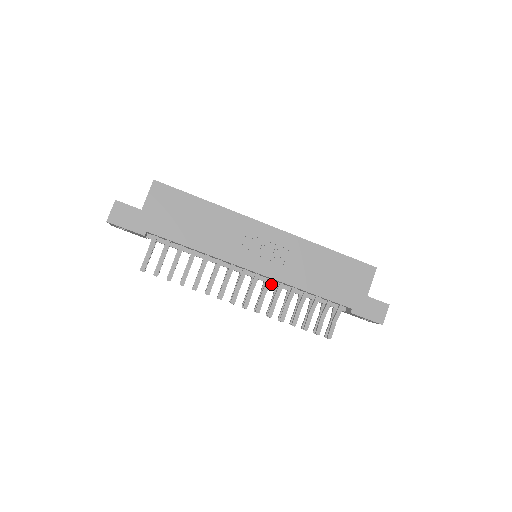
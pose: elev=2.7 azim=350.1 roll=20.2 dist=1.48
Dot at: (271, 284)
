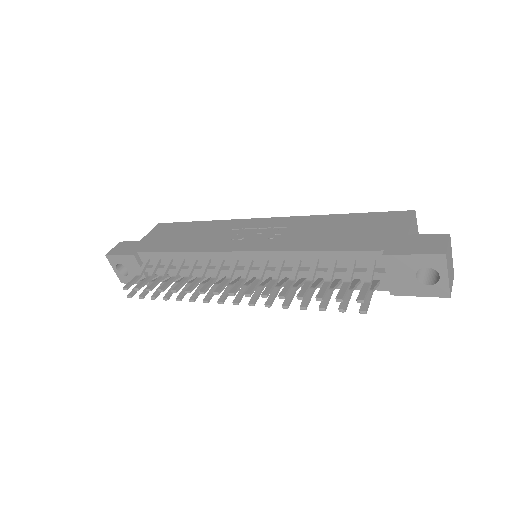
Dot at: occluded
